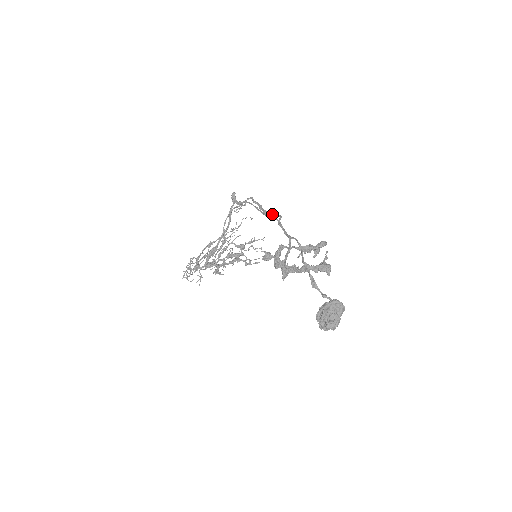
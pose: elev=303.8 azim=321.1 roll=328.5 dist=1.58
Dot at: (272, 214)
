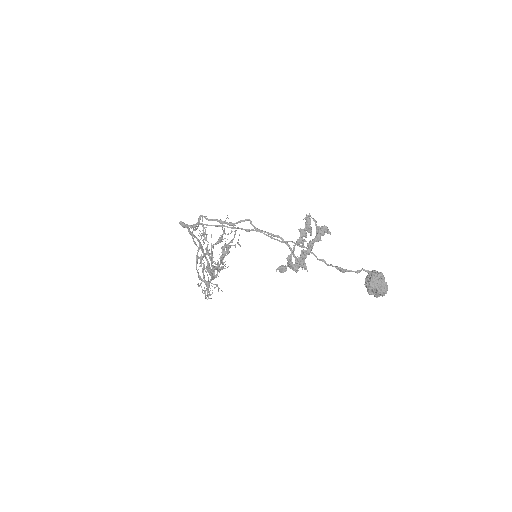
Dot at: occluded
